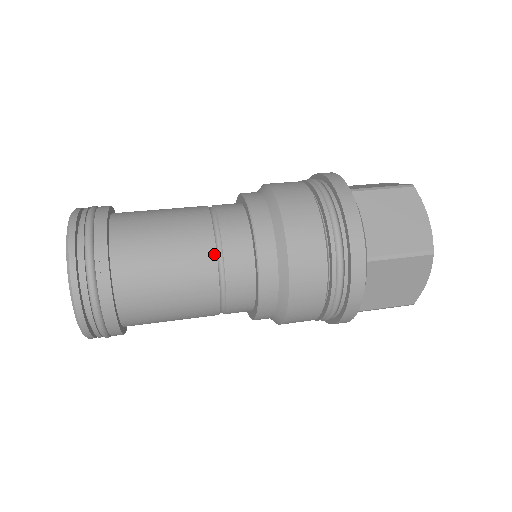
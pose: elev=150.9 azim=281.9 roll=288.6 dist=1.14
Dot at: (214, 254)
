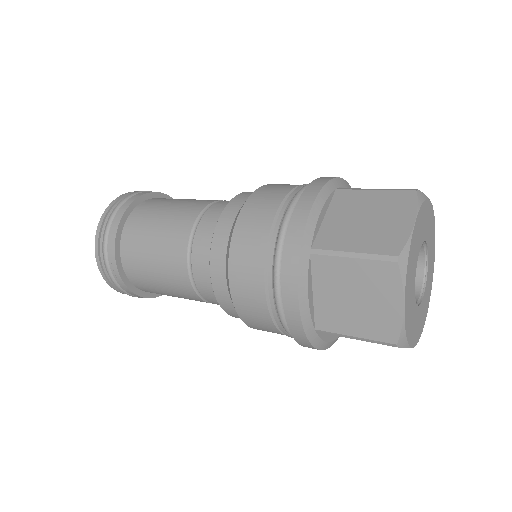
Dot at: (191, 227)
